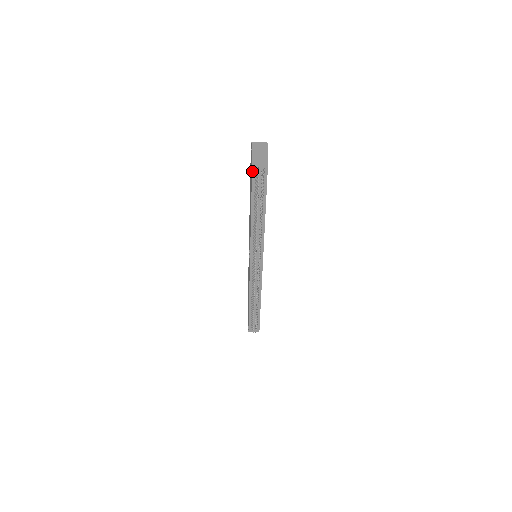
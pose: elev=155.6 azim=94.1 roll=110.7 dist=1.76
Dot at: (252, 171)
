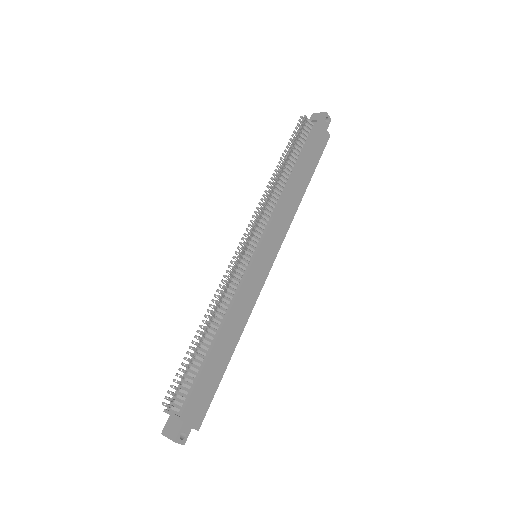
Dot at: occluded
